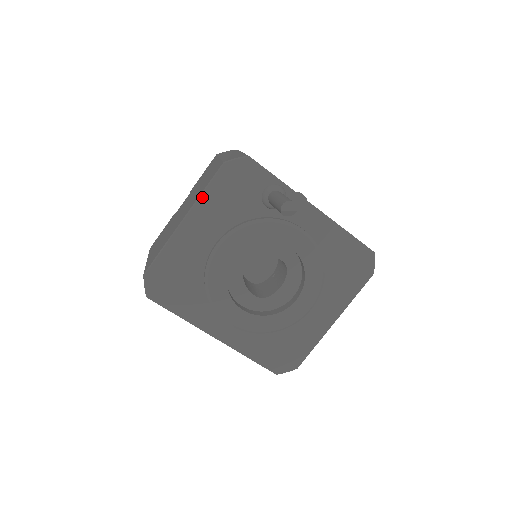
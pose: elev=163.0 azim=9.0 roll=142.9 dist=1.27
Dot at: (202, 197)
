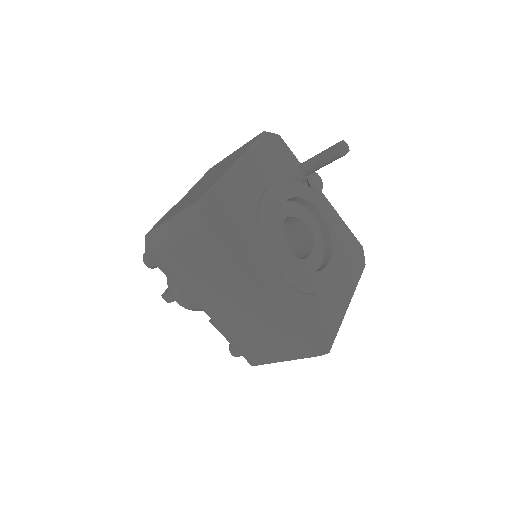
Dot at: (250, 150)
